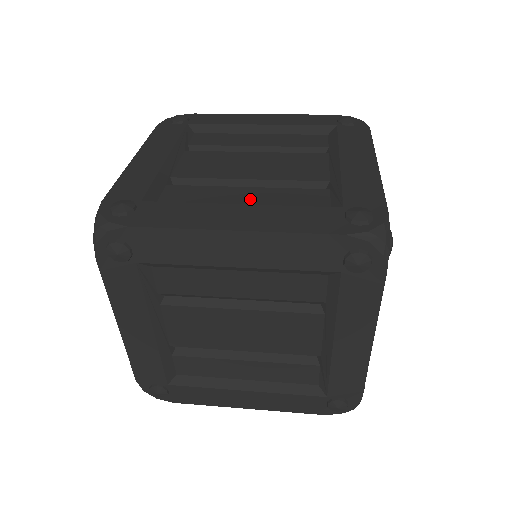
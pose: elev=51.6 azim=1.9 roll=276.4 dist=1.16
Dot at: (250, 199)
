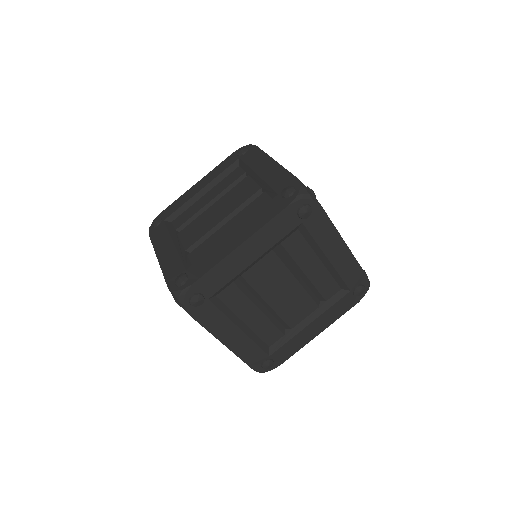
Dot at: occluded
